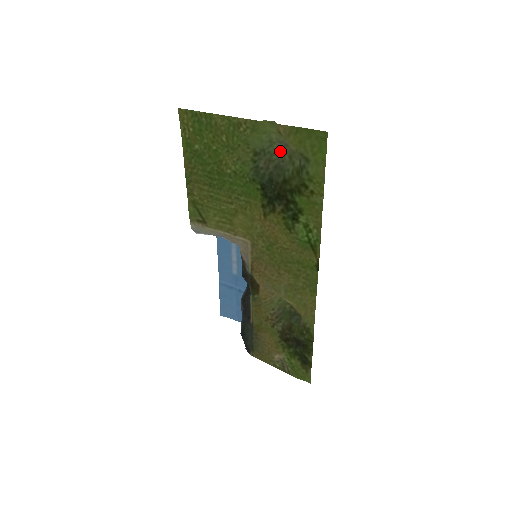
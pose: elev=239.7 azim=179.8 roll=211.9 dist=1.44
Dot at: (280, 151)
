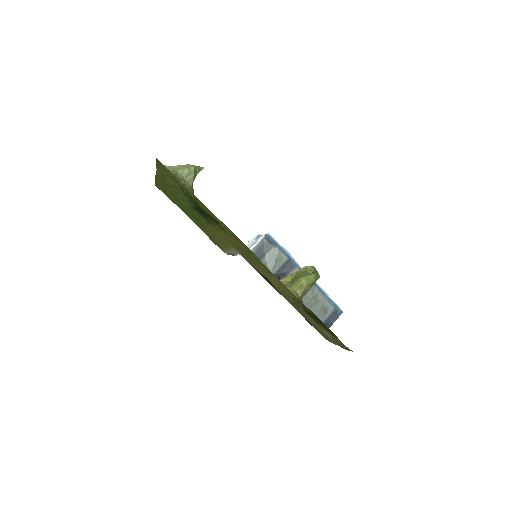
Dot at: (196, 175)
